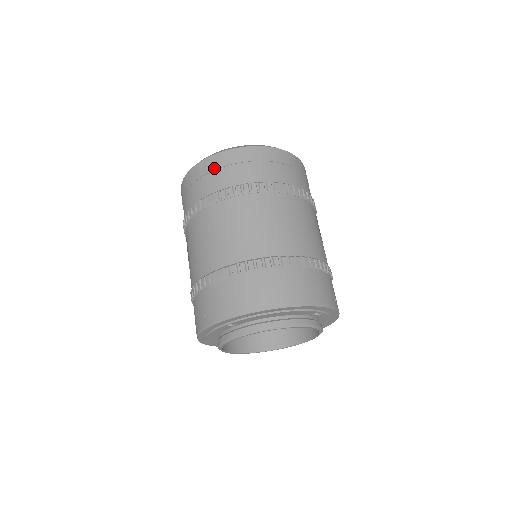
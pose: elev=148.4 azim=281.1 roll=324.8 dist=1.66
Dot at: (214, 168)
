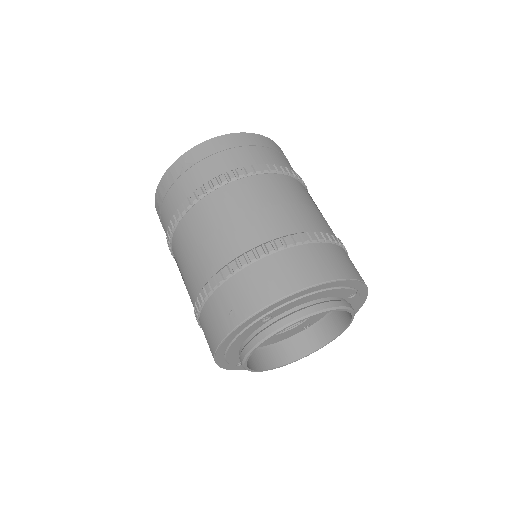
Dot at: (204, 156)
